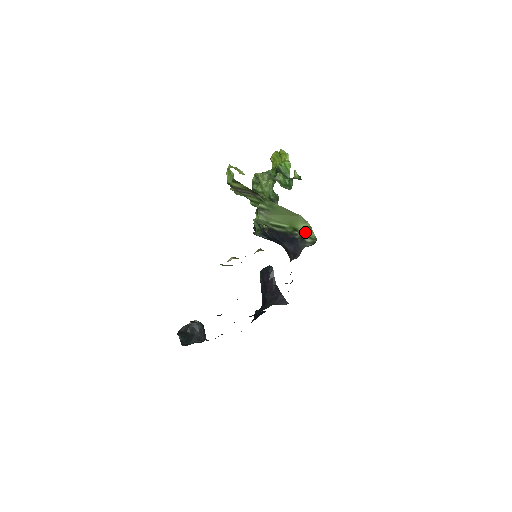
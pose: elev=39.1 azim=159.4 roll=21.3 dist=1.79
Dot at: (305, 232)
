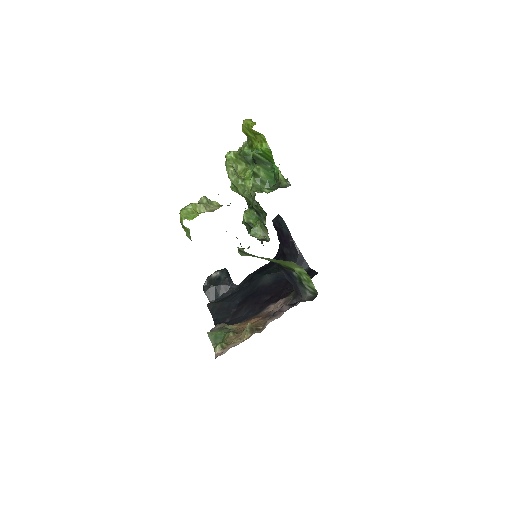
Dot at: (302, 278)
